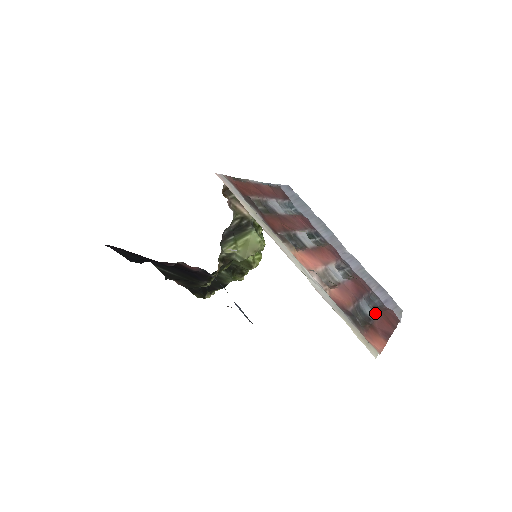
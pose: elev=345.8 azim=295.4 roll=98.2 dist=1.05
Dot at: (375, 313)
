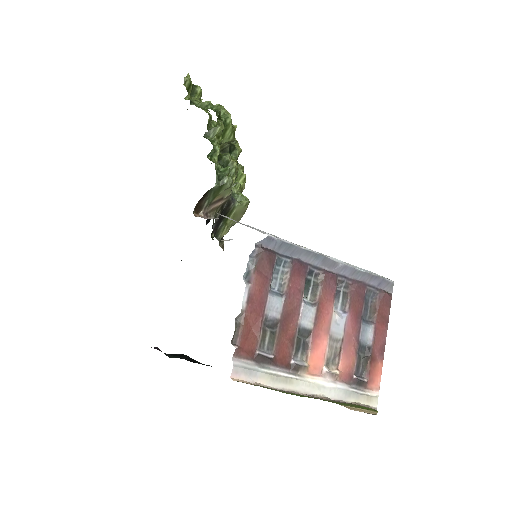
Dot at: (372, 327)
